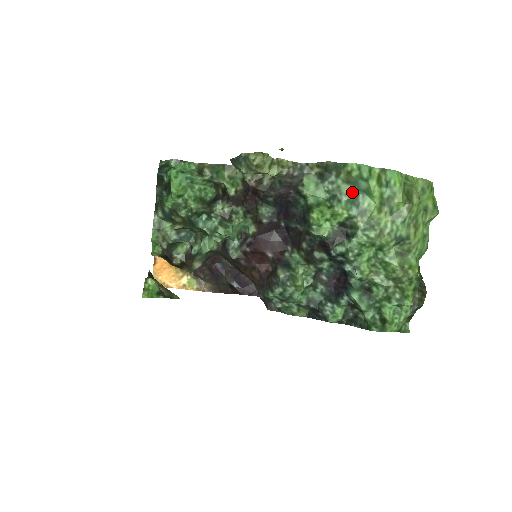
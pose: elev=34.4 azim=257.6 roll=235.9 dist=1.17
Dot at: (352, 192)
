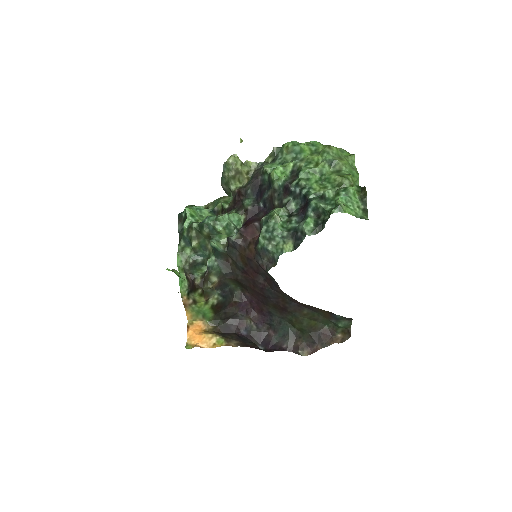
Dot at: (293, 156)
